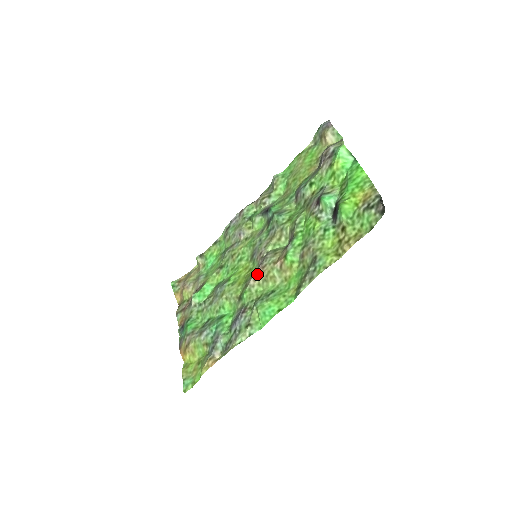
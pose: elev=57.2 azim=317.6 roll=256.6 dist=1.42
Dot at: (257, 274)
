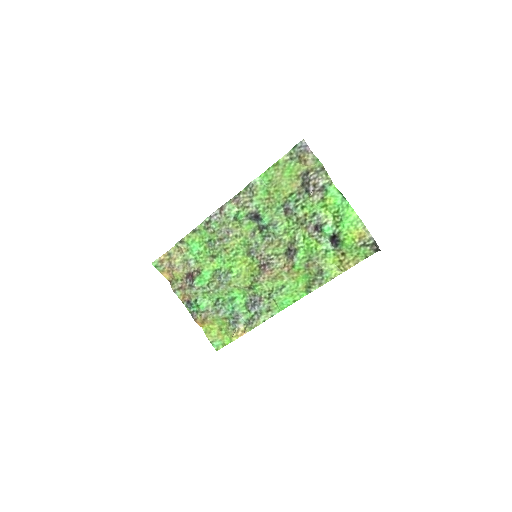
Dot at: (266, 275)
